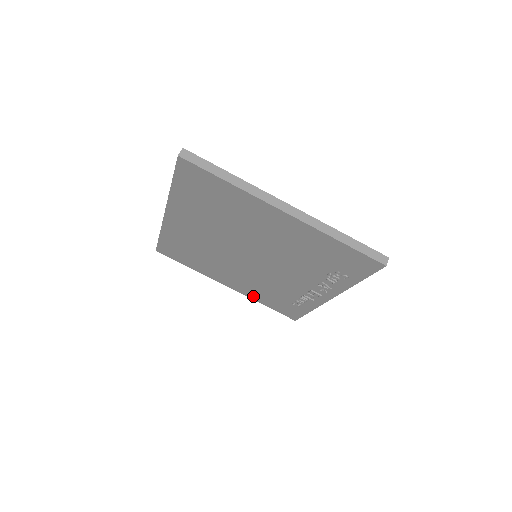
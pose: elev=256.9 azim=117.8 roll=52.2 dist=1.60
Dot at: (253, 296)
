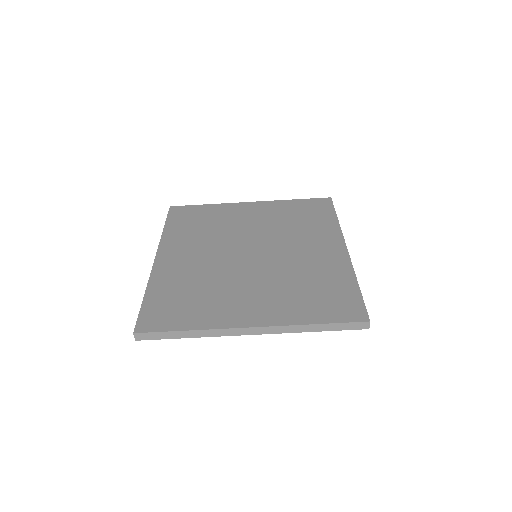
Dot at: occluded
